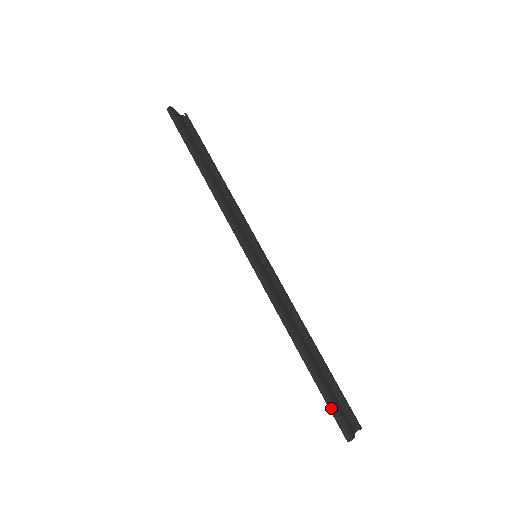
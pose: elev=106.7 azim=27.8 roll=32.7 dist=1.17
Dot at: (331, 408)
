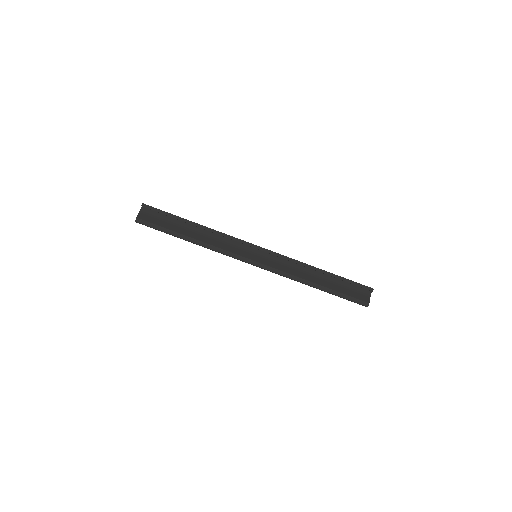
Dot at: (349, 300)
